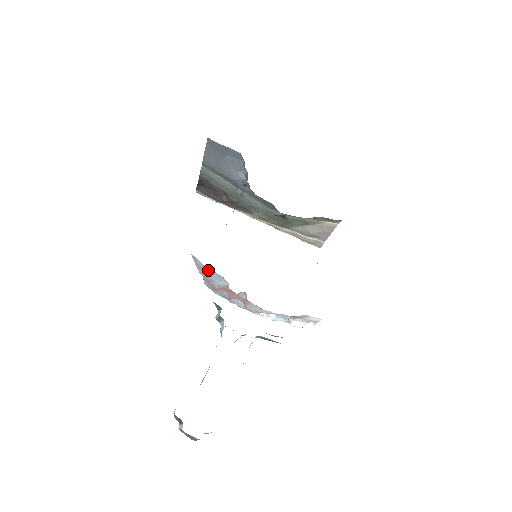
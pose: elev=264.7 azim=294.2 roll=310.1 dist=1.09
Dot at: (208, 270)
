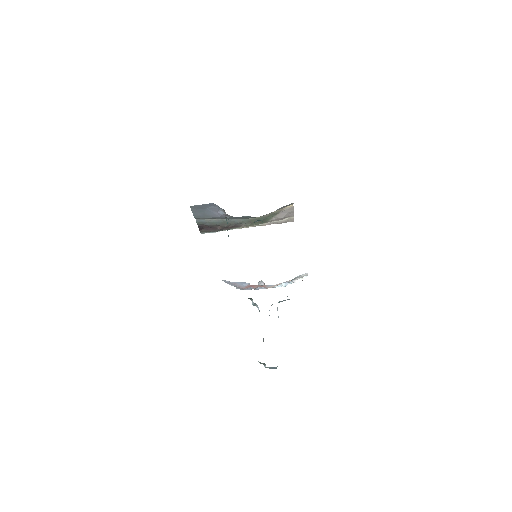
Dot at: (234, 283)
